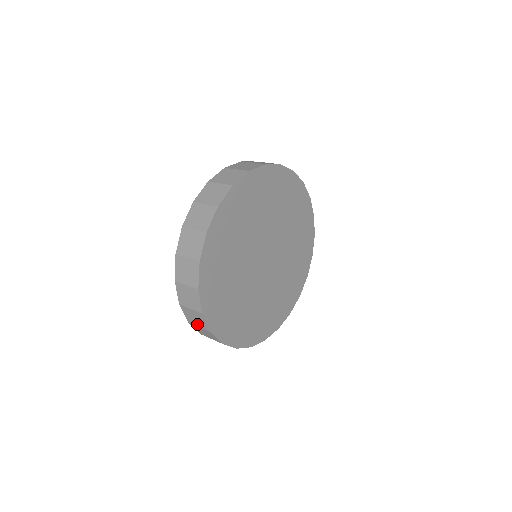
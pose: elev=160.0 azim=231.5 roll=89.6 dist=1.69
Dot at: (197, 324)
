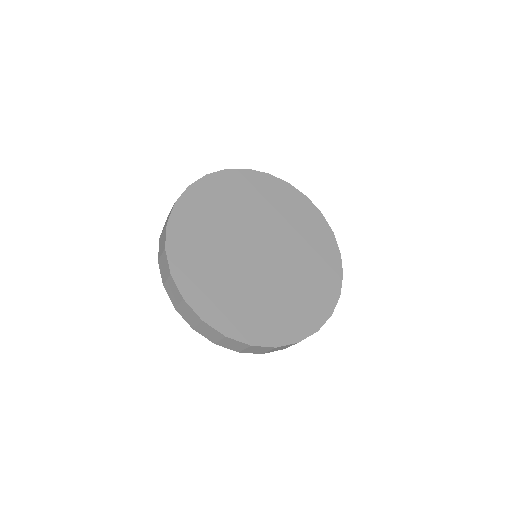
Dot at: occluded
